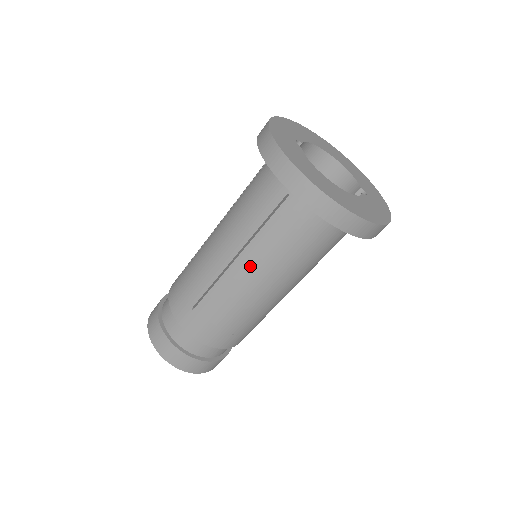
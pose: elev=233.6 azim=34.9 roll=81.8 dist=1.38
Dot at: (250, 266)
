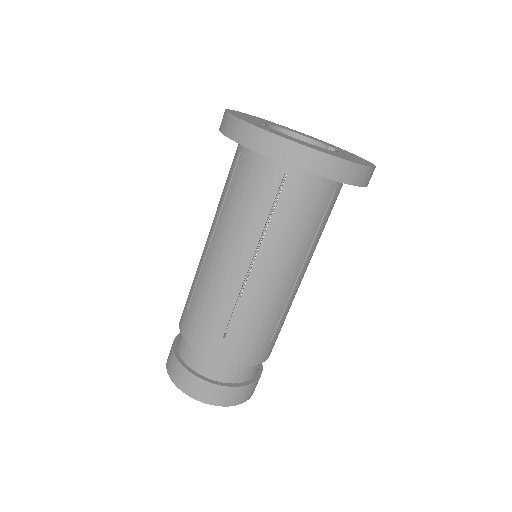
Dot at: (271, 263)
